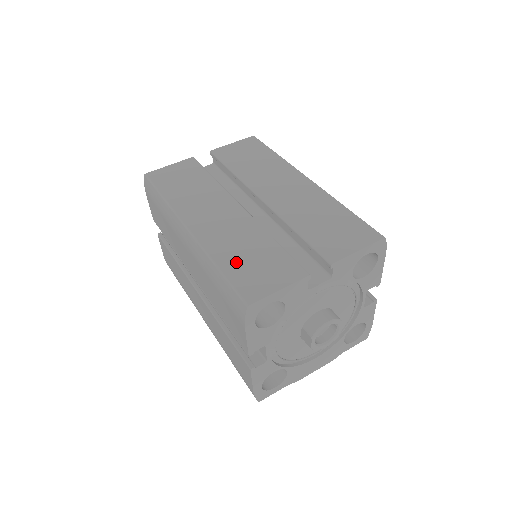
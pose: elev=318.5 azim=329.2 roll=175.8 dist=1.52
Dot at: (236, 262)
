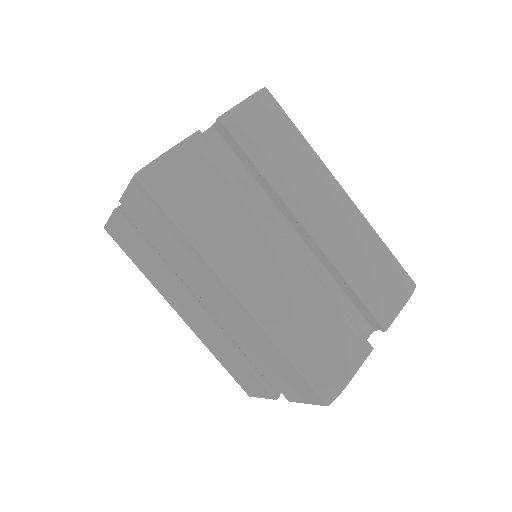
Dot at: (226, 363)
